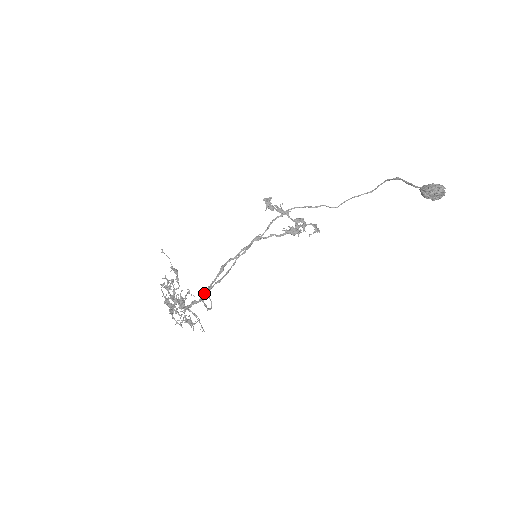
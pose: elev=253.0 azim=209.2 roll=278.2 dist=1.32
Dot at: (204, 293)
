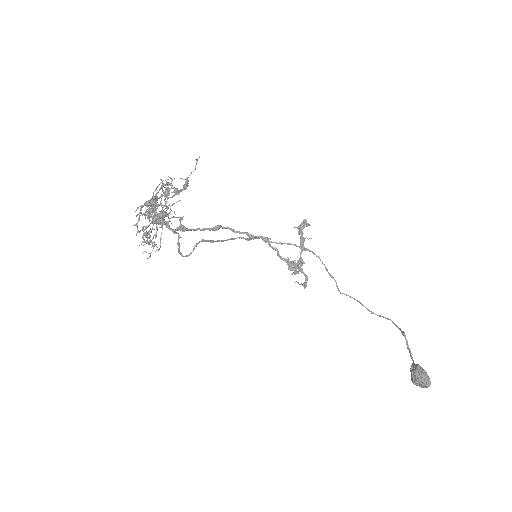
Dot at: (185, 230)
